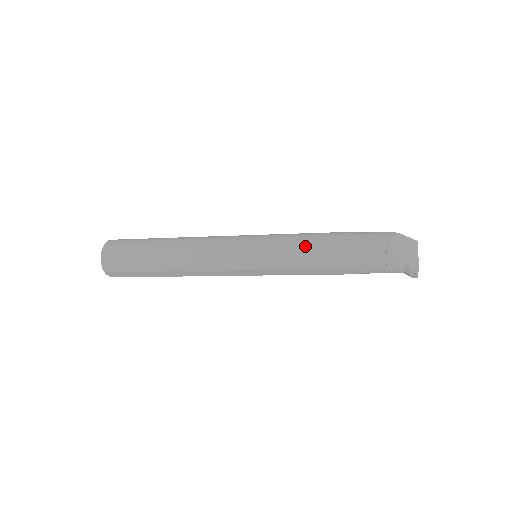
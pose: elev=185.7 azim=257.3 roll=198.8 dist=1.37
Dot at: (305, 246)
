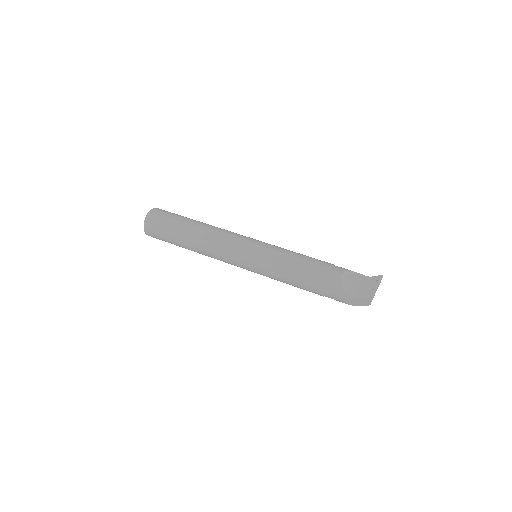
Dot at: occluded
